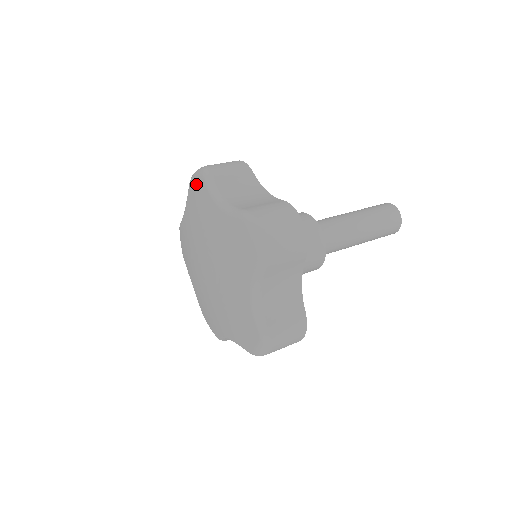
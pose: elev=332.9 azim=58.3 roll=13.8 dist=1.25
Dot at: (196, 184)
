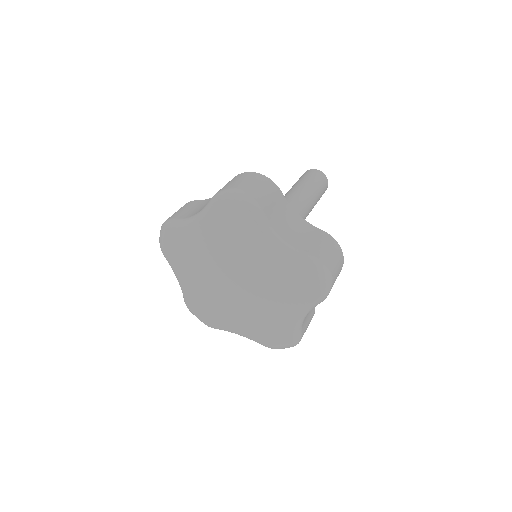
Dot at: (233, 210)
